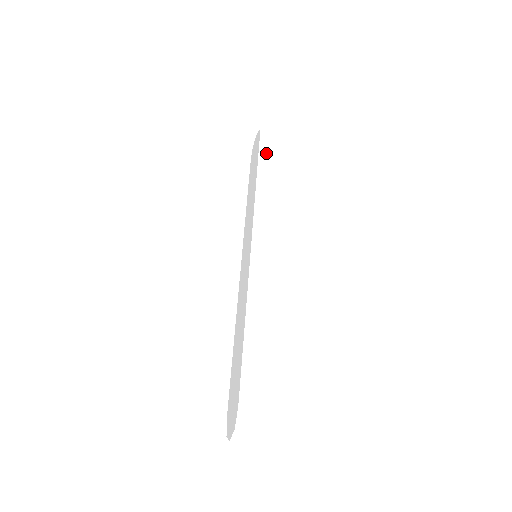
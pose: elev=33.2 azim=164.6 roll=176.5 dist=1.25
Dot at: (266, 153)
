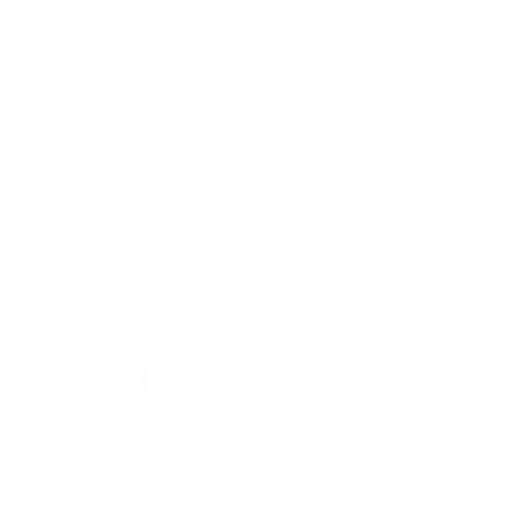
Dot at: (322, 136)
